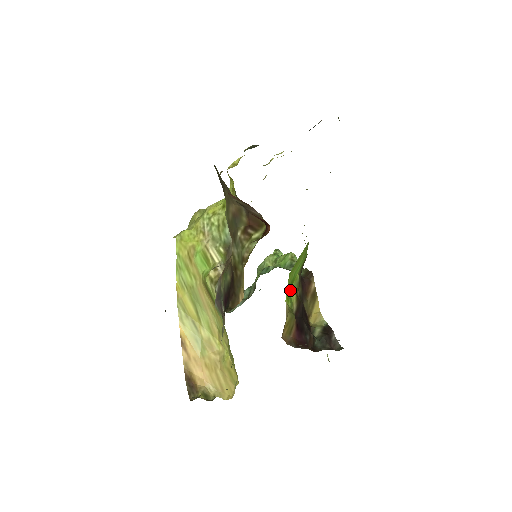
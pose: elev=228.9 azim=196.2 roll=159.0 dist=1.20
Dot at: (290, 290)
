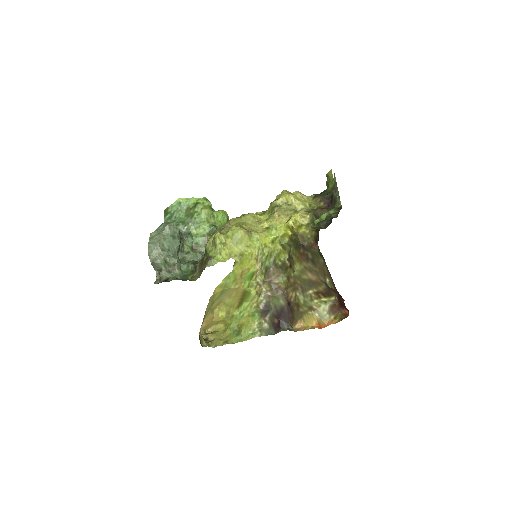
Dot at: occluded
